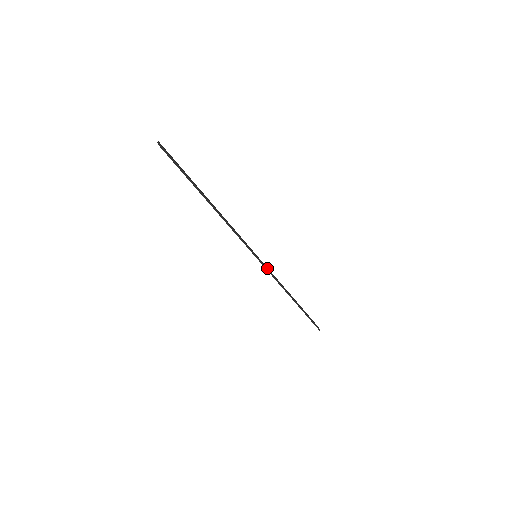
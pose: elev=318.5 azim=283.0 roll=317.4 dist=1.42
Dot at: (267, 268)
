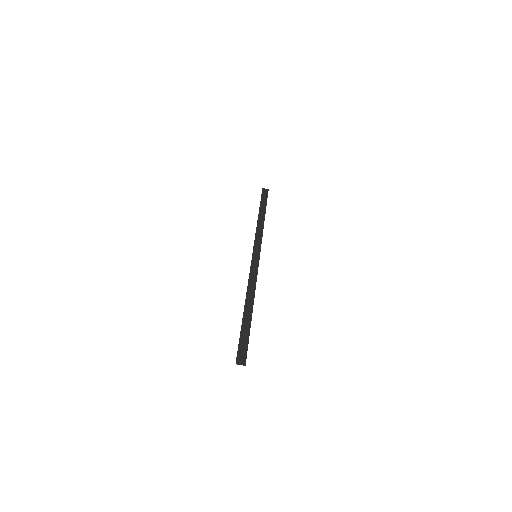
Dot at: (260, 246)
